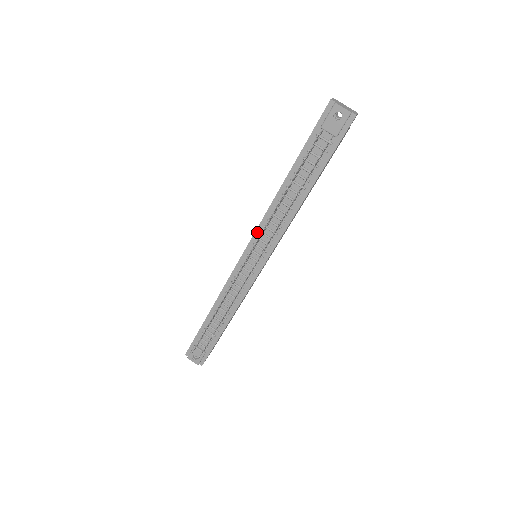
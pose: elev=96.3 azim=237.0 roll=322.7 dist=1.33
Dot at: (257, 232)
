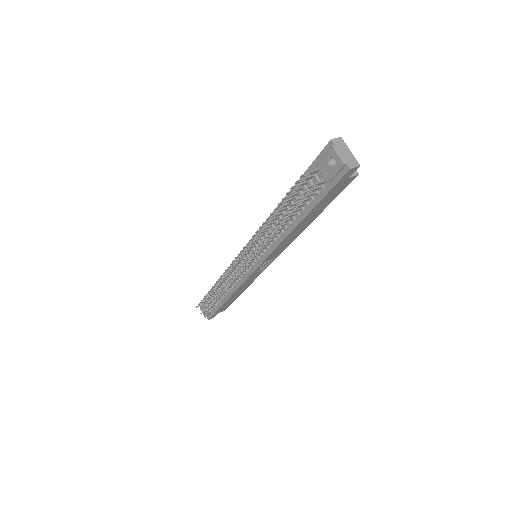
Dot at: (255, 236)
